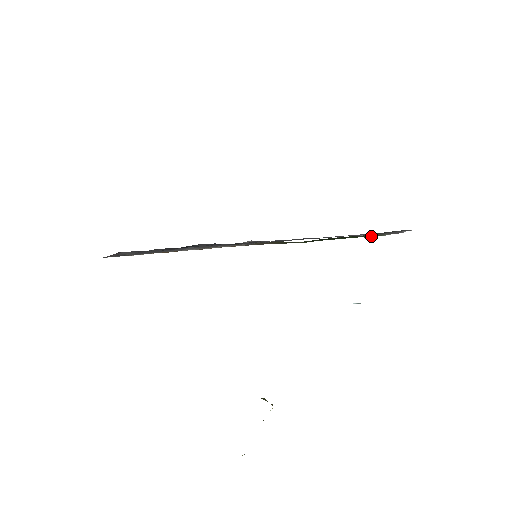
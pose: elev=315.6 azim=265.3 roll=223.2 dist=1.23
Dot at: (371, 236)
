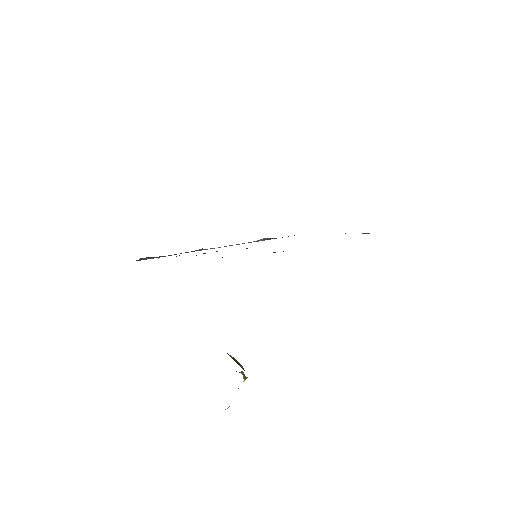
Dot at: occluded
